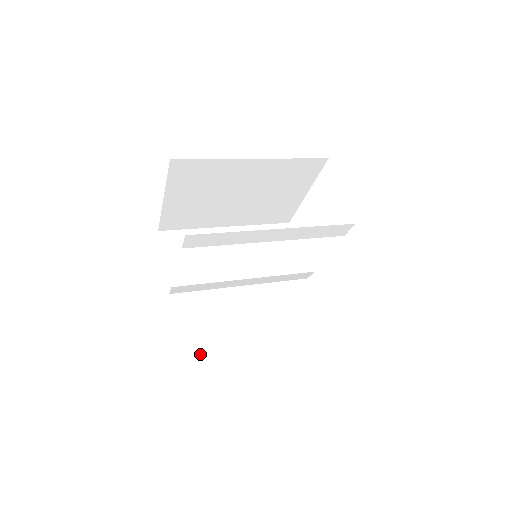
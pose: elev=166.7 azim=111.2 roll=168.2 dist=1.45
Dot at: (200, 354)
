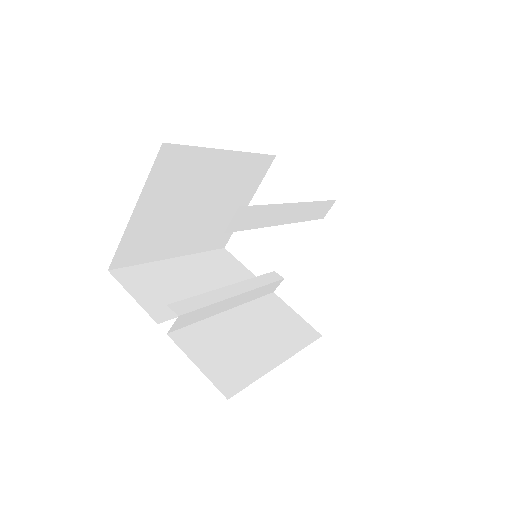
Dot at: (243, 388)
